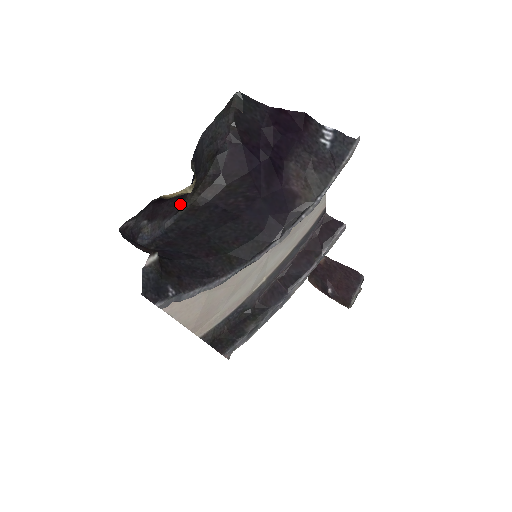
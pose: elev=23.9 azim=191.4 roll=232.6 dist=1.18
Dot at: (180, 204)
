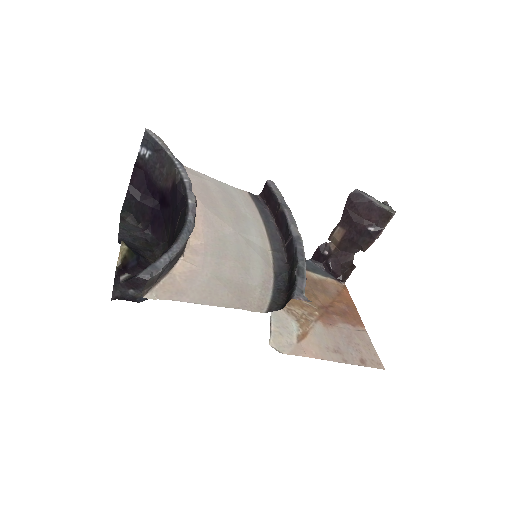
Dot at: occluded
